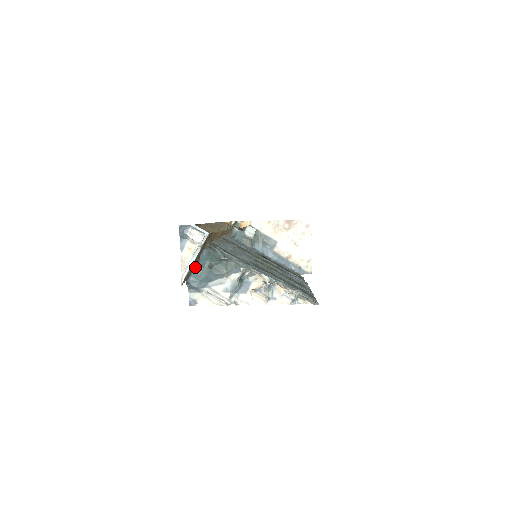
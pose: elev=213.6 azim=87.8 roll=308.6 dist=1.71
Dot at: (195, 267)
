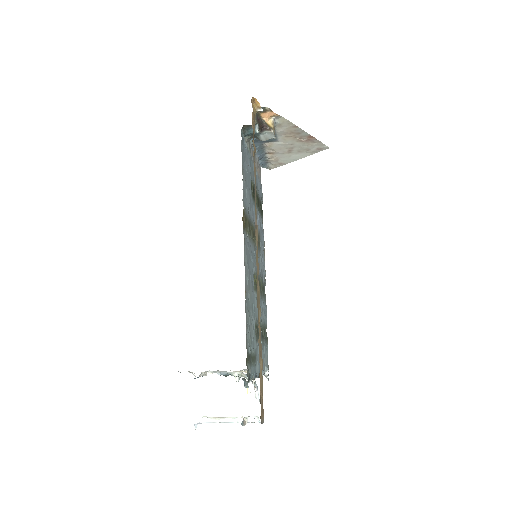
Dot at: occluded
